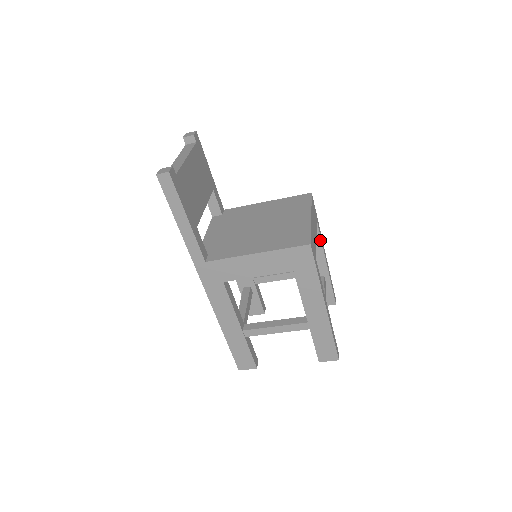
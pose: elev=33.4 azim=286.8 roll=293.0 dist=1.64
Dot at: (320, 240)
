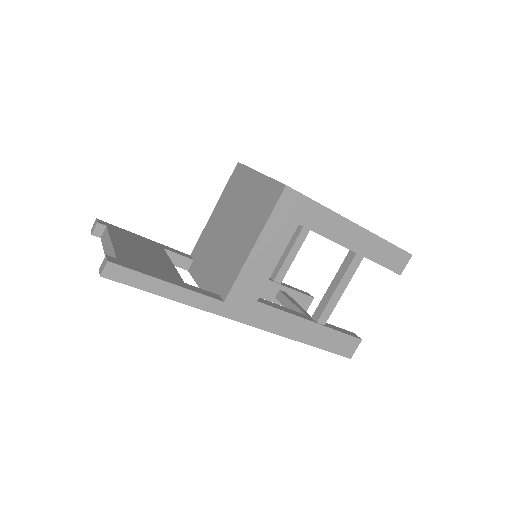
Dot at: occluded
